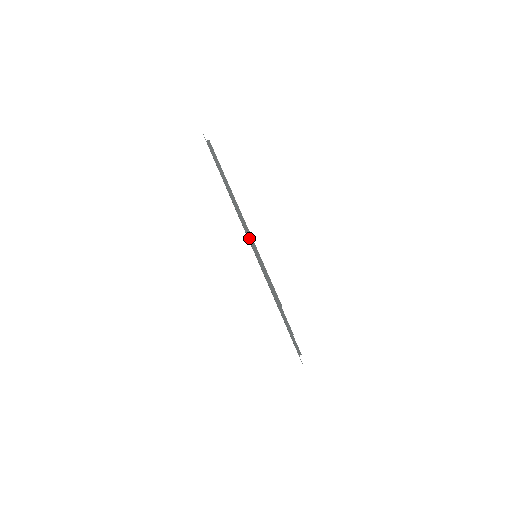
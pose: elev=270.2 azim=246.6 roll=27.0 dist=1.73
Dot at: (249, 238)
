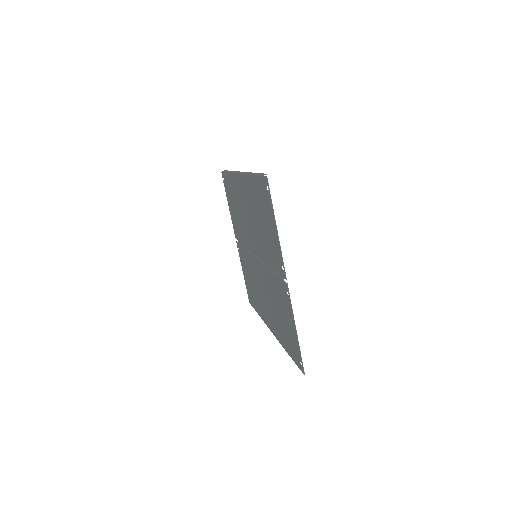
Dot at: (245, 172)
